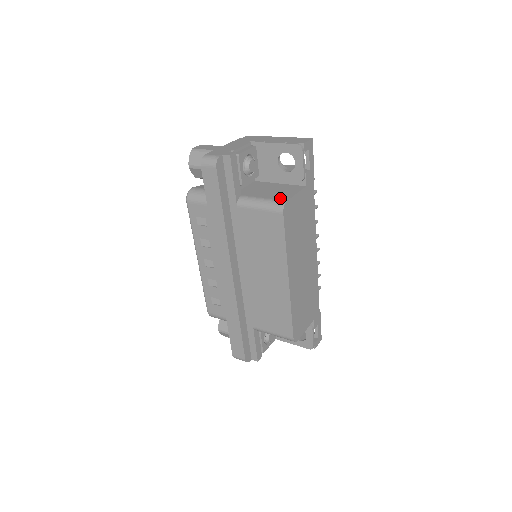
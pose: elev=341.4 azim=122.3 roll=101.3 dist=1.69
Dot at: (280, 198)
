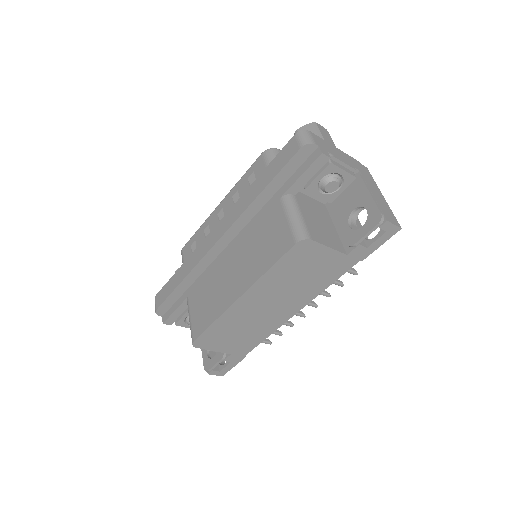
Dot at: (312, 232)
